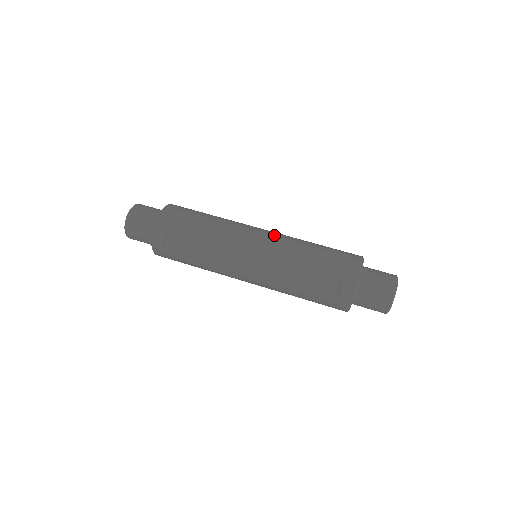
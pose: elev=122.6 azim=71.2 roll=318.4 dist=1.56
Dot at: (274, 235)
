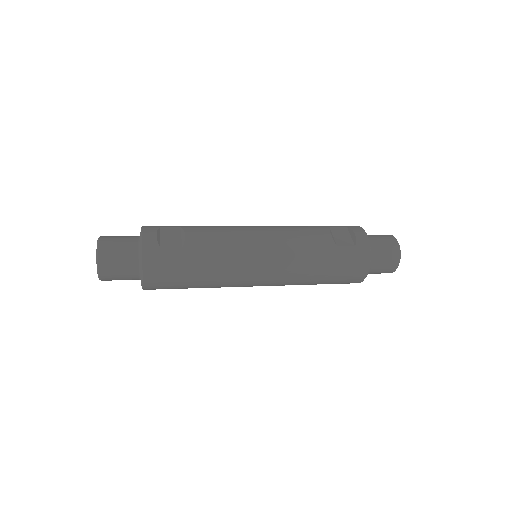
Dot at: occluded
